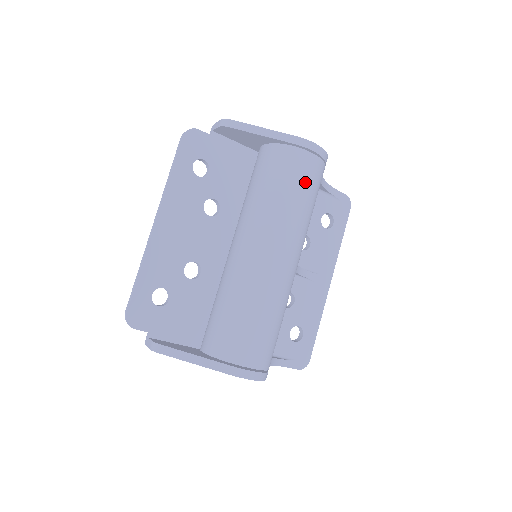
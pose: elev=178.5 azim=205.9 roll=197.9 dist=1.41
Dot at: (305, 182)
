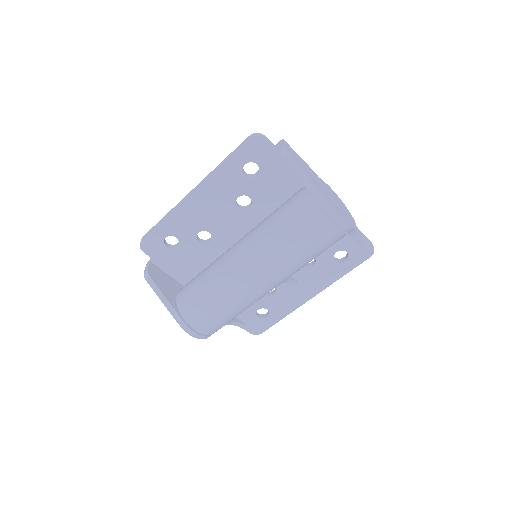
Dot at: (313, 243)
